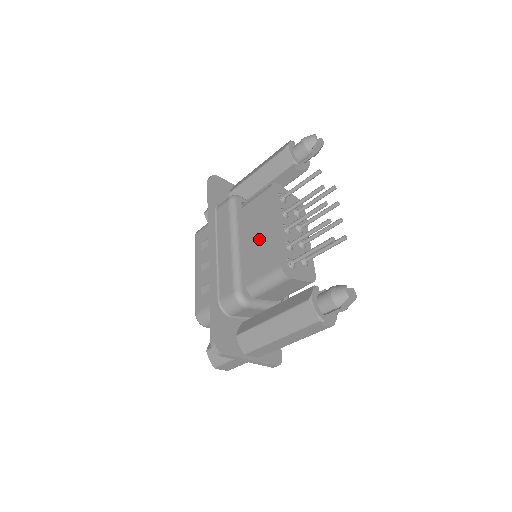
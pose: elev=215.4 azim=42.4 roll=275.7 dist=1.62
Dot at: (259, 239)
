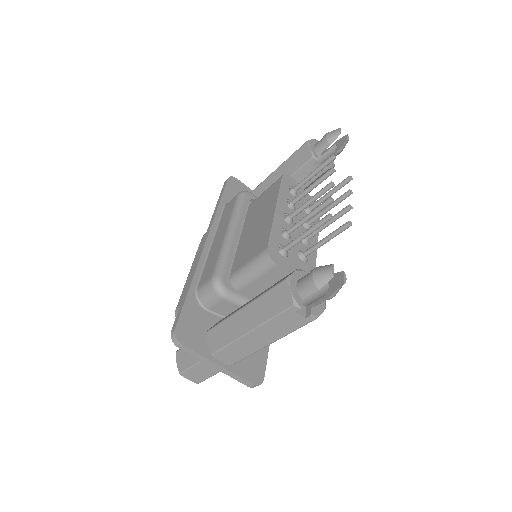
Dot at: (256, 227)
